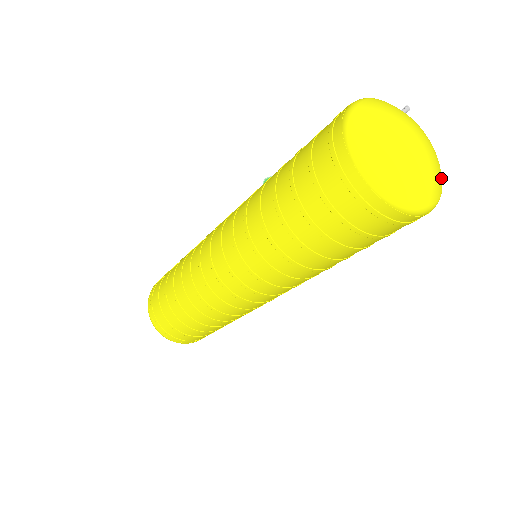
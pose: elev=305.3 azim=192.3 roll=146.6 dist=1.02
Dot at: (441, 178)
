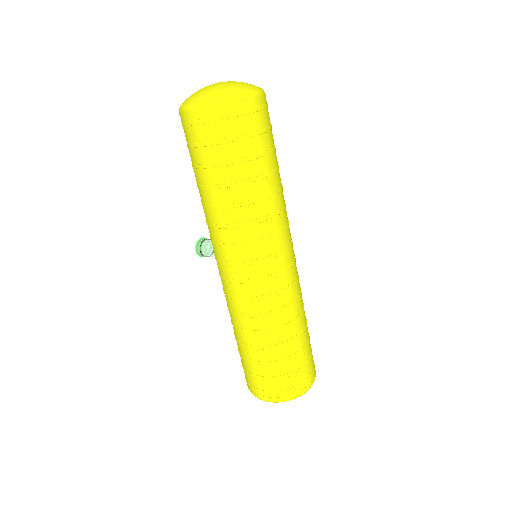
Dot at: occluded
